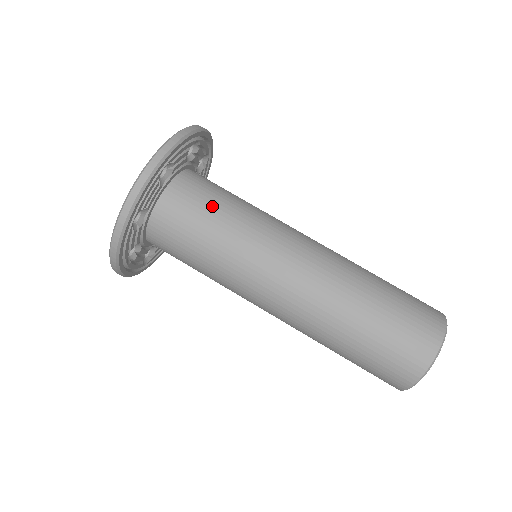
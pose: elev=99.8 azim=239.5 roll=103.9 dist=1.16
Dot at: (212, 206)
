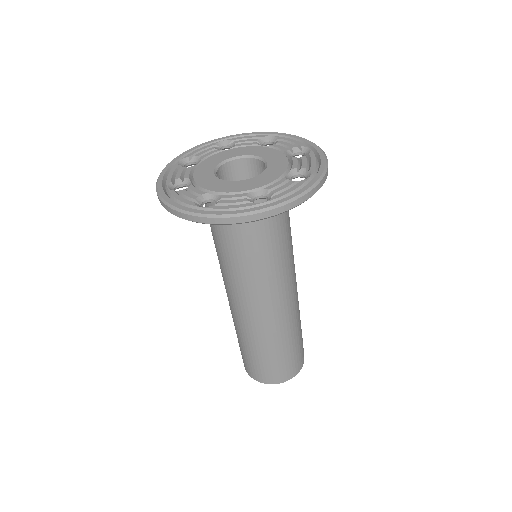
Dot at: (265, 235)
